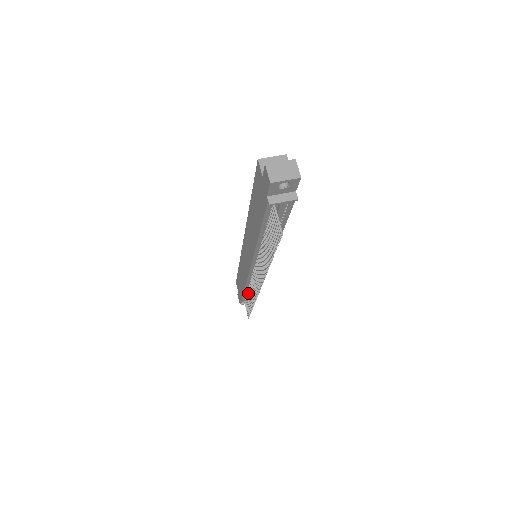
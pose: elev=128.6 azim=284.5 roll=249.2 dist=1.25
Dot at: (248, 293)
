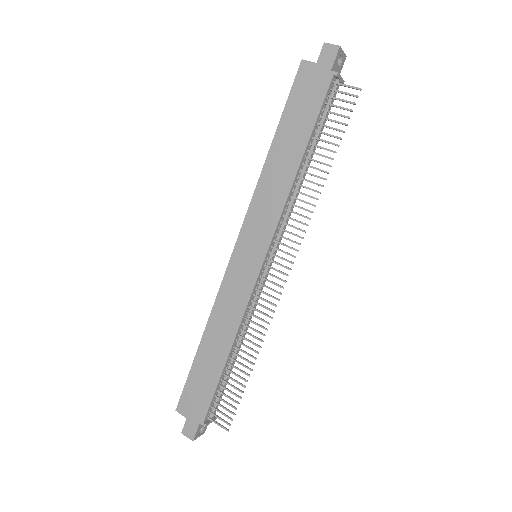
Dot at: (233, 359)
